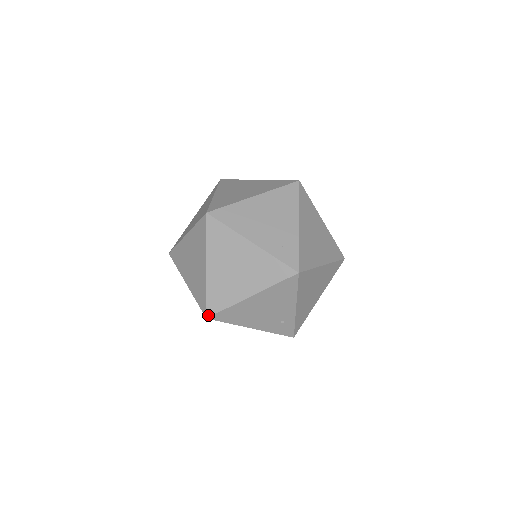
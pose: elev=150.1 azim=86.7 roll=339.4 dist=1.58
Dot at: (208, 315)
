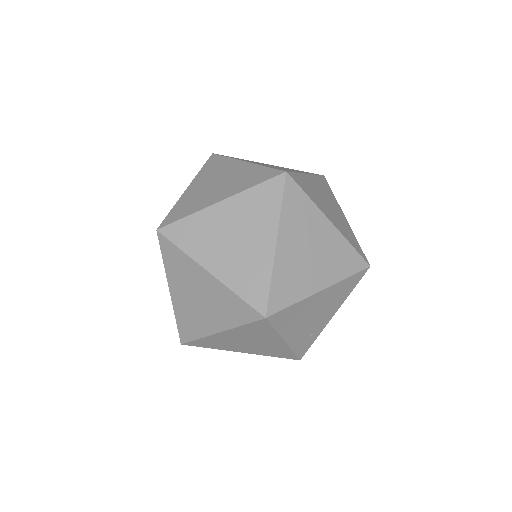
Dot at: (269, 313)
